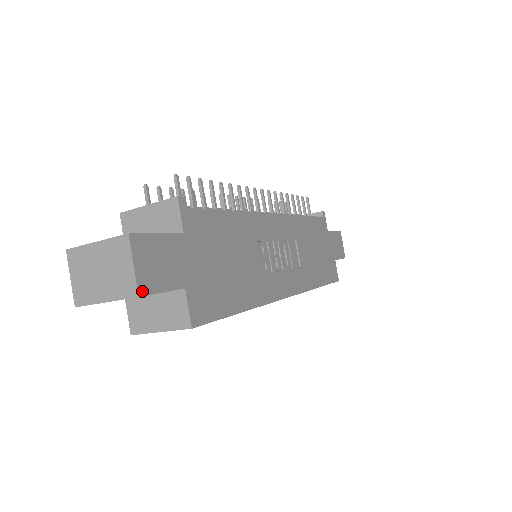
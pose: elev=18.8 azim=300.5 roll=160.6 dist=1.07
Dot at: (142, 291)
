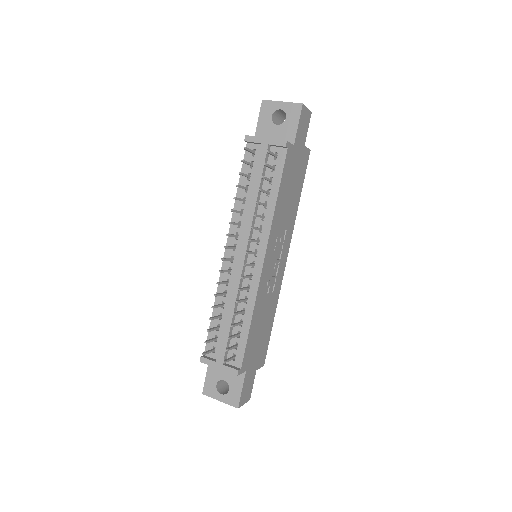
Dot at: (249, 398)
